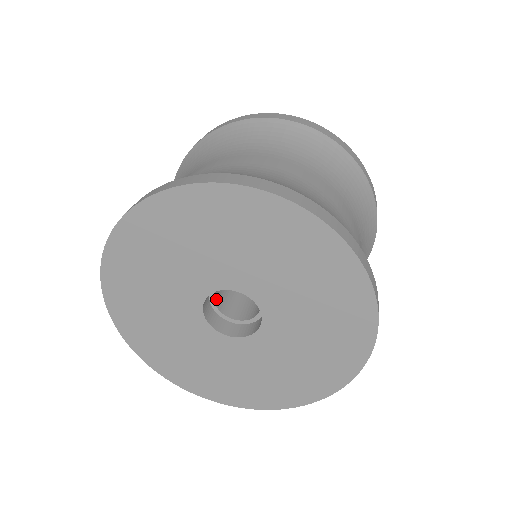
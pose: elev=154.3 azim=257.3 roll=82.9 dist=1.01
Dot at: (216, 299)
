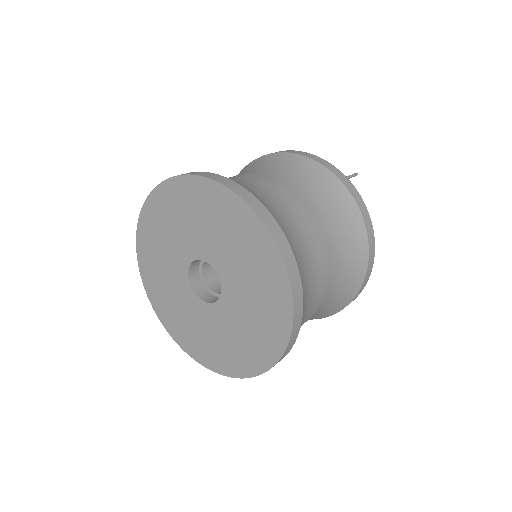
Dot at: (205, 266)
